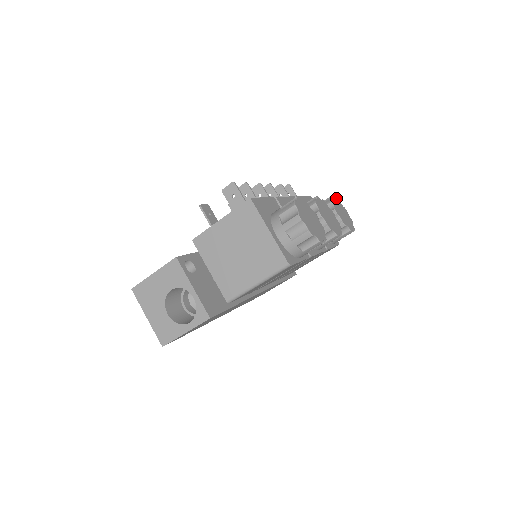
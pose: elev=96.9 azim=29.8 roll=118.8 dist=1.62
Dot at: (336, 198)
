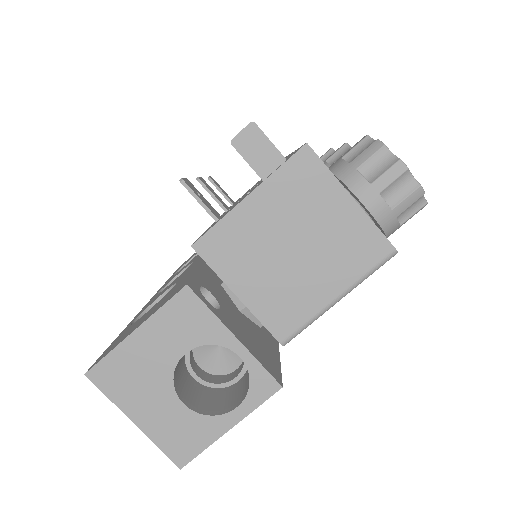
Dot at: occluded
